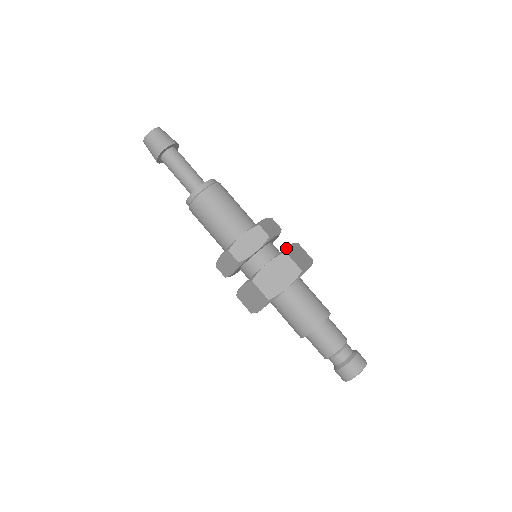
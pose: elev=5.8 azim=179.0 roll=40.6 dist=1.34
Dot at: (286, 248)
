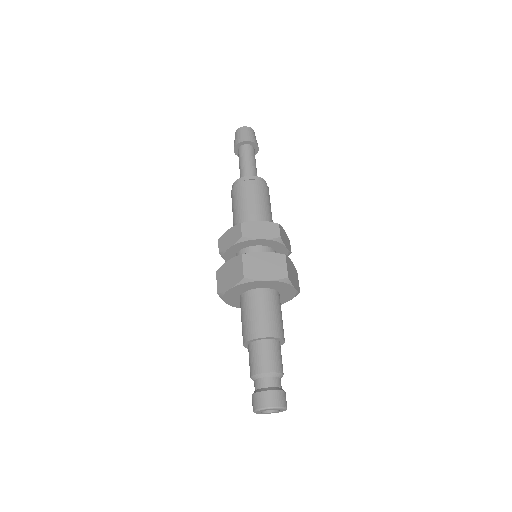
Dot at: occluded
